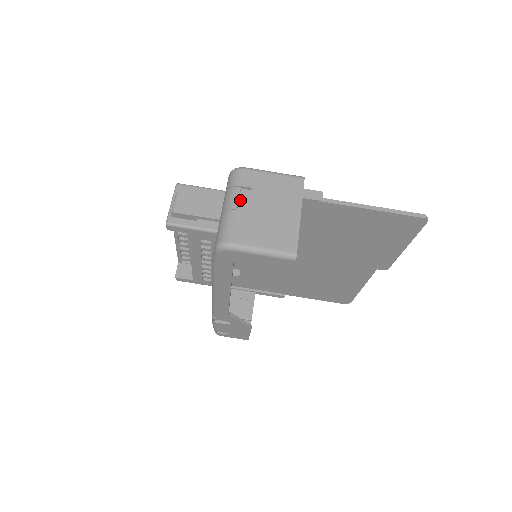
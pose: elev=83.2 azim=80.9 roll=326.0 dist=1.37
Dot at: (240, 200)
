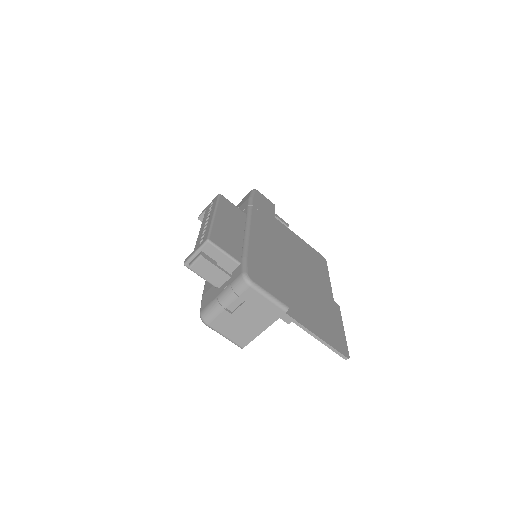
Dot at: (233, 302)
